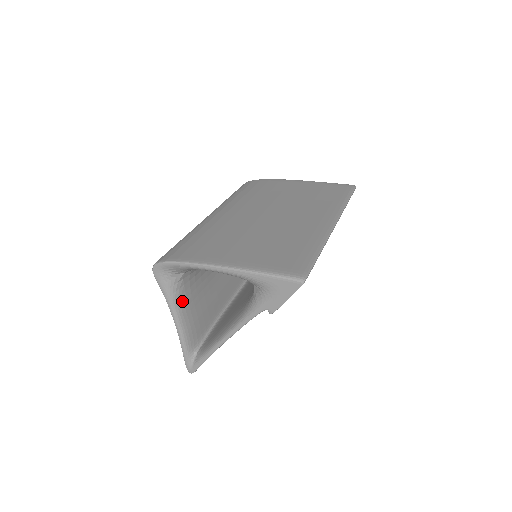
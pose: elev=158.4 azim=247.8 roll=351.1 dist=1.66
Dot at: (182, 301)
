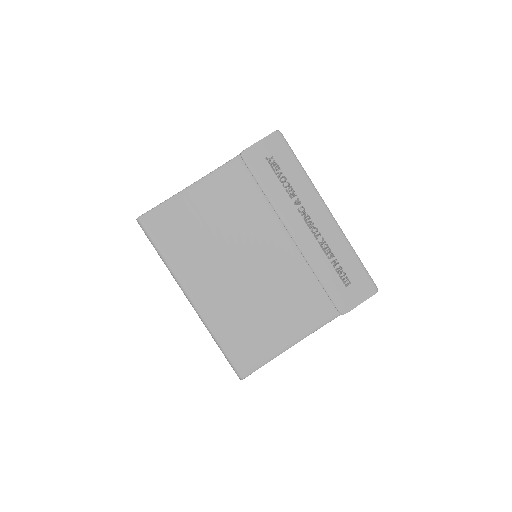
Dot at: occluded
